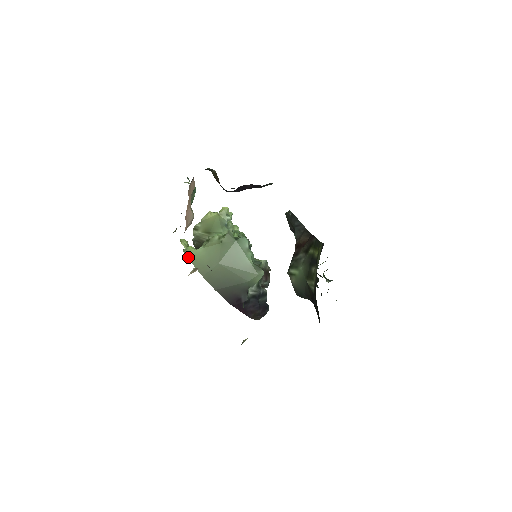
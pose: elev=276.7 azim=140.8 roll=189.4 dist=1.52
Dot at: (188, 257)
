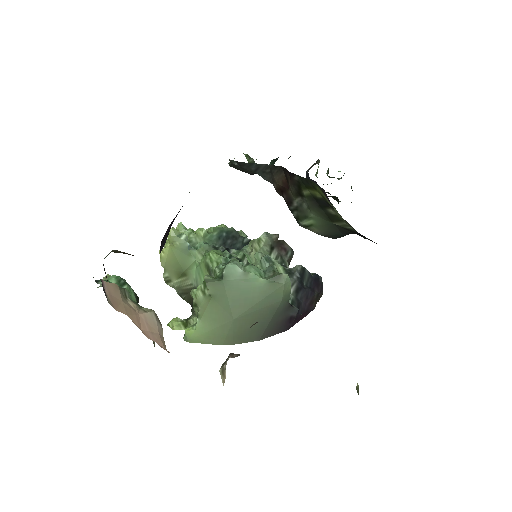
Dot at: occluded
